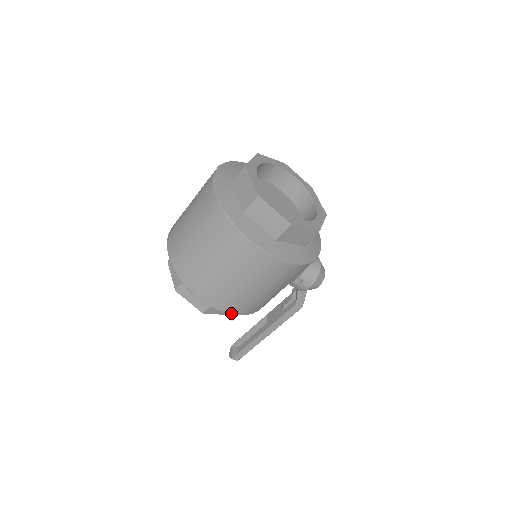
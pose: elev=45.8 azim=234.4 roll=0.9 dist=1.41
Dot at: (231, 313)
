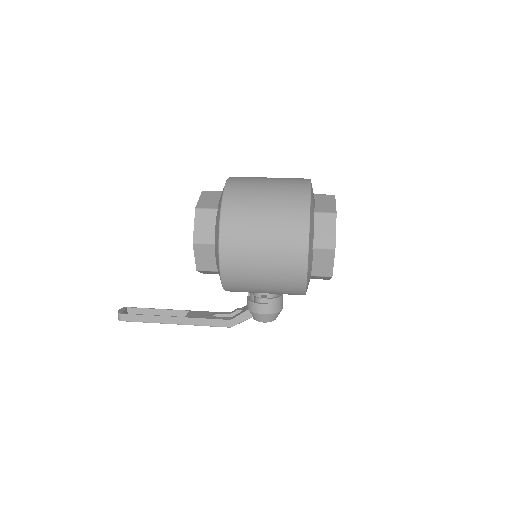
Dot at: (221, 261)
